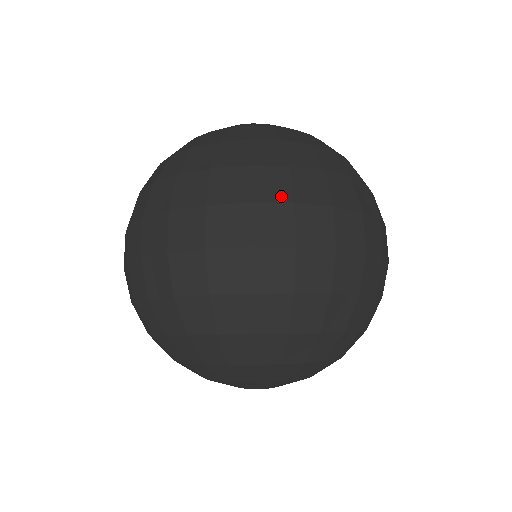
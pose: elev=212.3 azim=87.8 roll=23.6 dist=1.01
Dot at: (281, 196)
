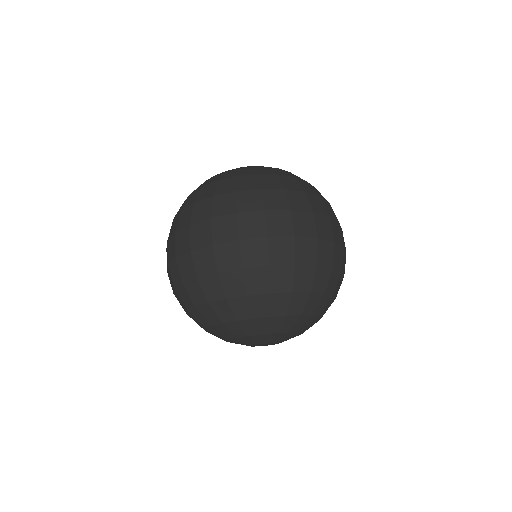
Dot at: (324, 212)
